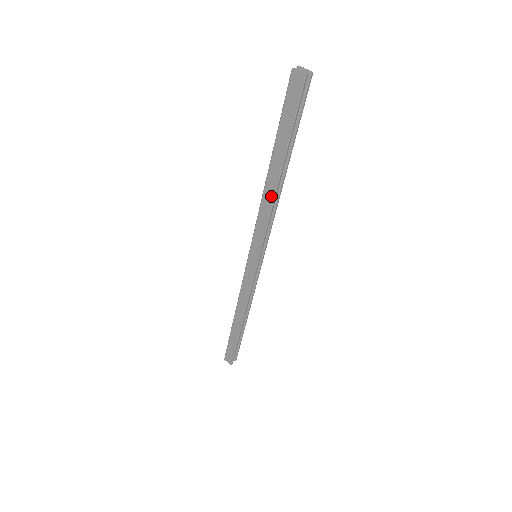
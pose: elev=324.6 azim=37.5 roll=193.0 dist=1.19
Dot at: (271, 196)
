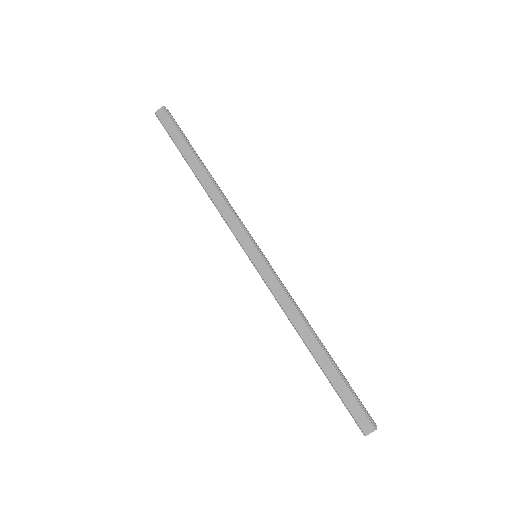
Dot at: (214, 188)
